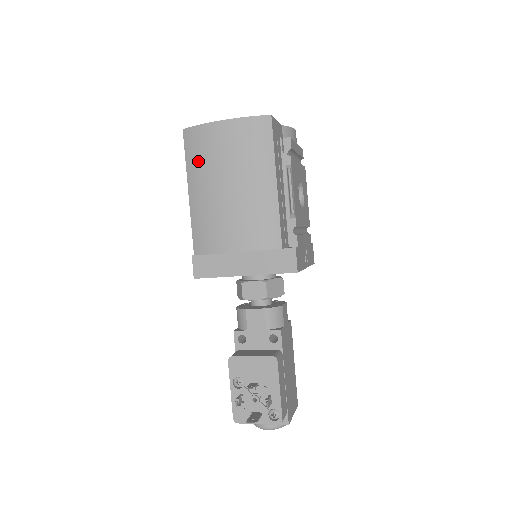
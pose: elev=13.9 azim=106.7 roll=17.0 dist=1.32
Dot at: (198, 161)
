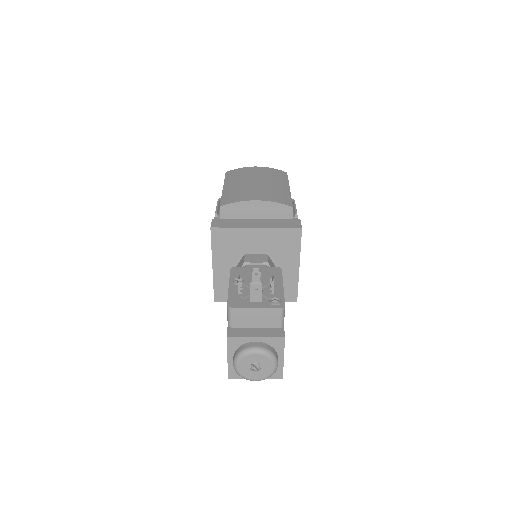
Dot at: (235, 177)
